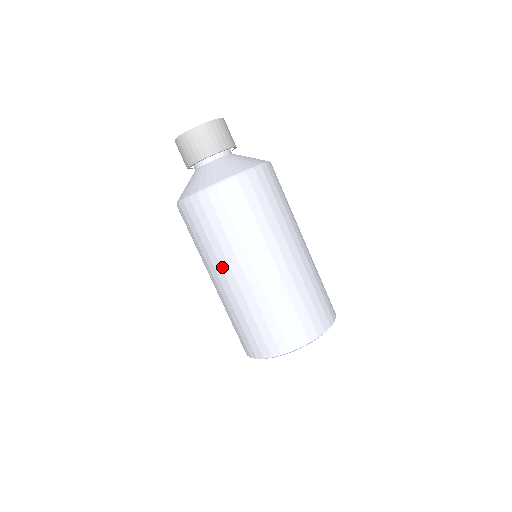
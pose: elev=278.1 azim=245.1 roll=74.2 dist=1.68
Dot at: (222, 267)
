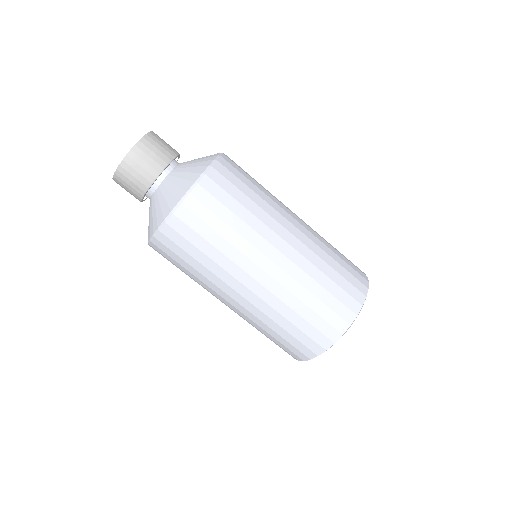
Dot at: (261, 250)
